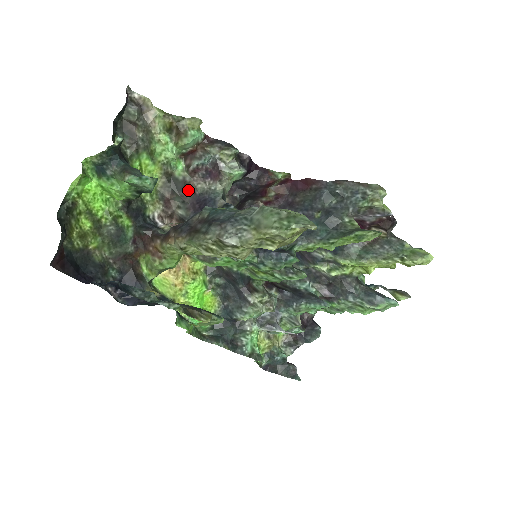
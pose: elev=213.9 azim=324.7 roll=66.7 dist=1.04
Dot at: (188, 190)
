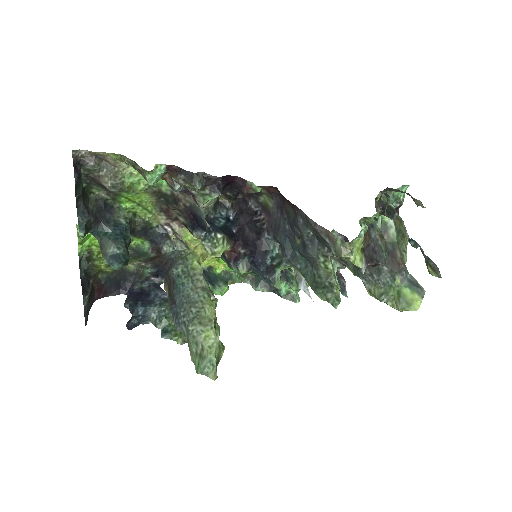
Dot at: (179, 204)
